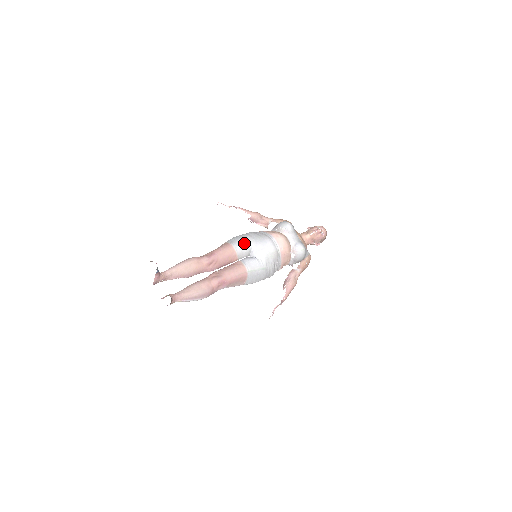
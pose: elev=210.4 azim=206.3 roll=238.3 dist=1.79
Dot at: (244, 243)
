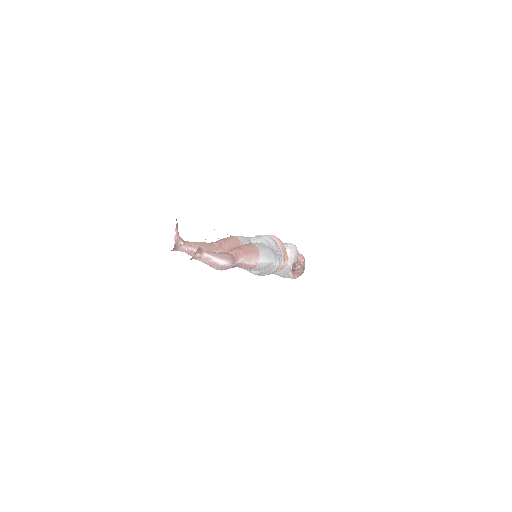
Dot at: (242, 236)
